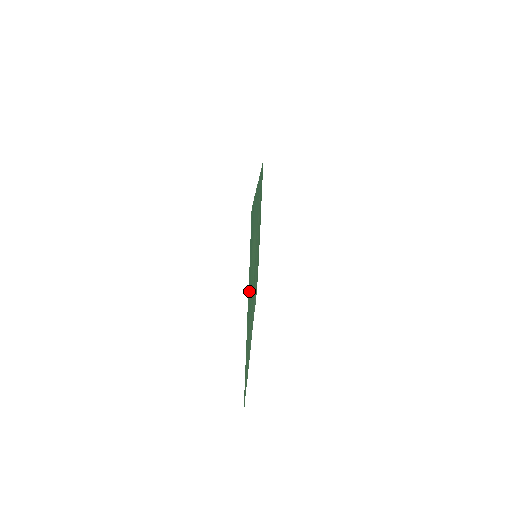
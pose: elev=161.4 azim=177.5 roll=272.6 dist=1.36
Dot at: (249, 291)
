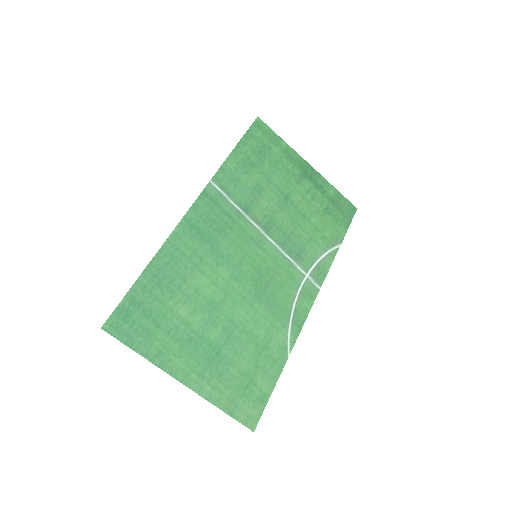
Dot at: (179, 355)
